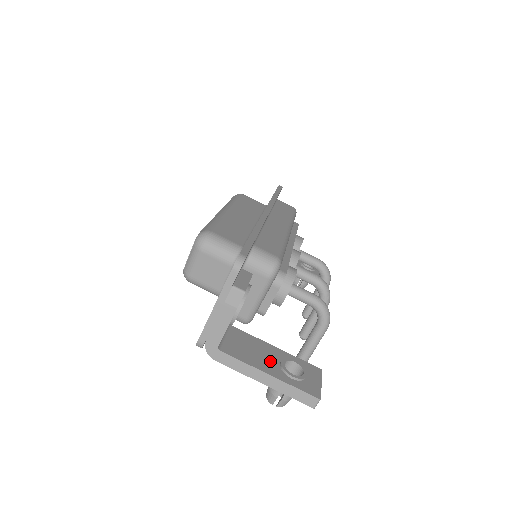
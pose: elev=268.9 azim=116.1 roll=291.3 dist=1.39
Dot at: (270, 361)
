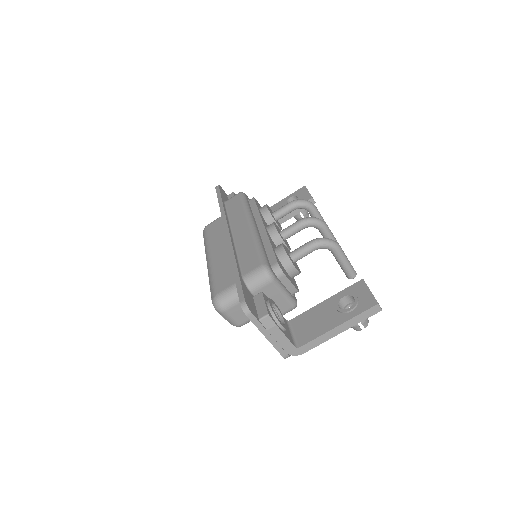
Dot at: (330, 316)
